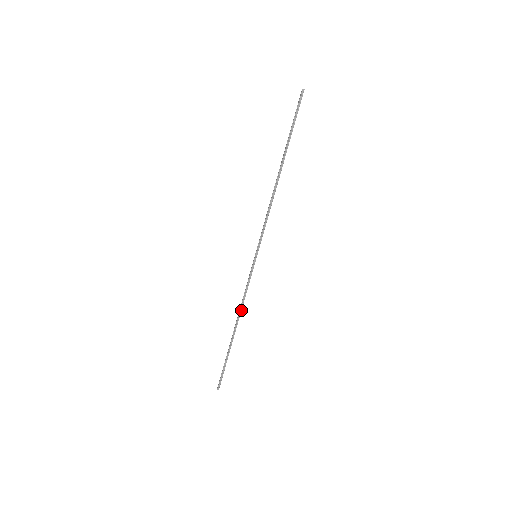
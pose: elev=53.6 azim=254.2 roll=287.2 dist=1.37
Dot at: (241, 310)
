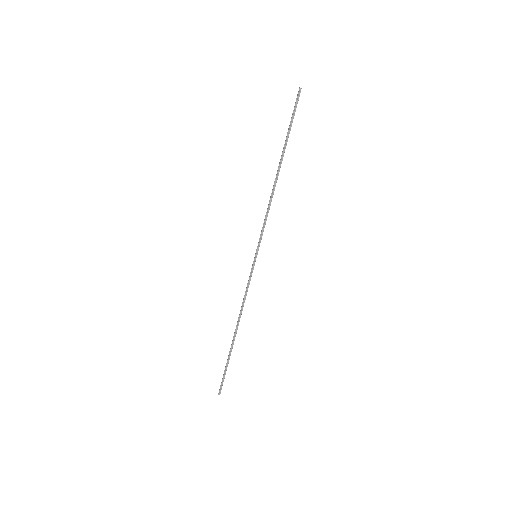
Dot at: occluded
